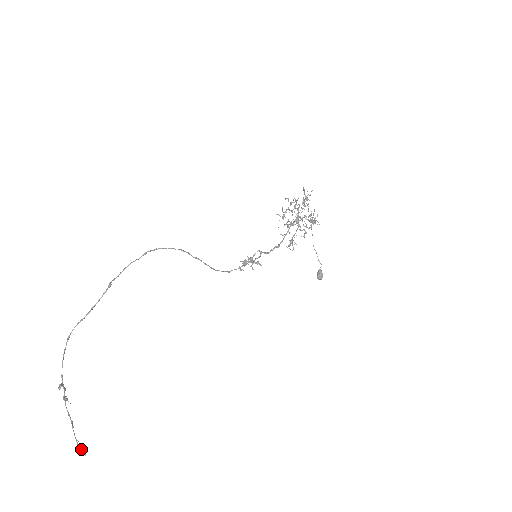
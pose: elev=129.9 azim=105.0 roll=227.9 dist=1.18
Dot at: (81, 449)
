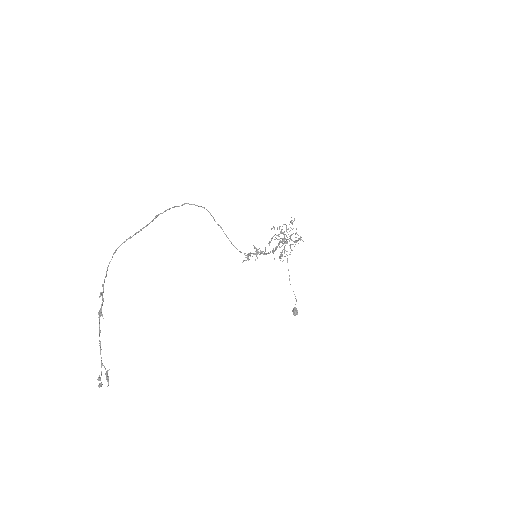
Dot at: (107, 374)
